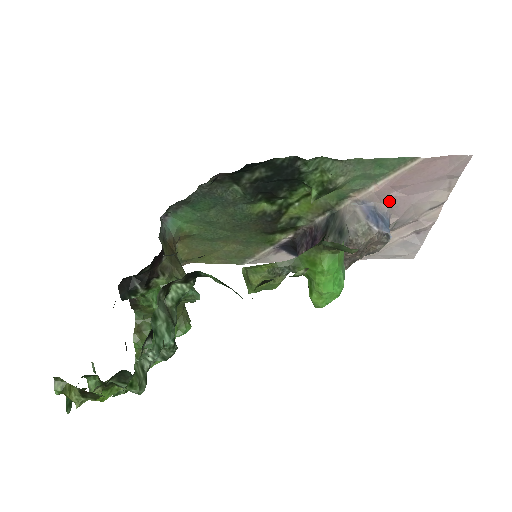
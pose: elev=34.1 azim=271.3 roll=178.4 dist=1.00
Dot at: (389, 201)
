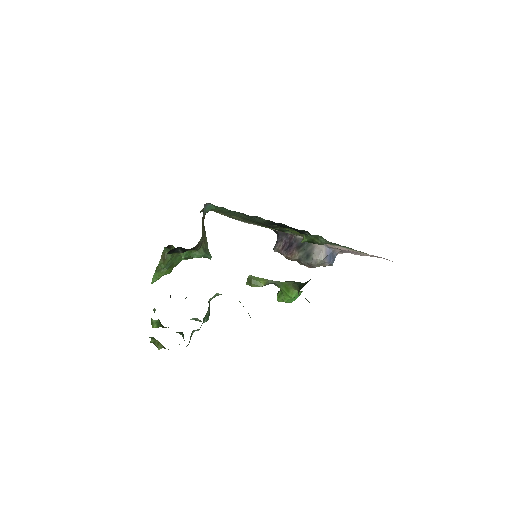
Dot at: (342, 250)
